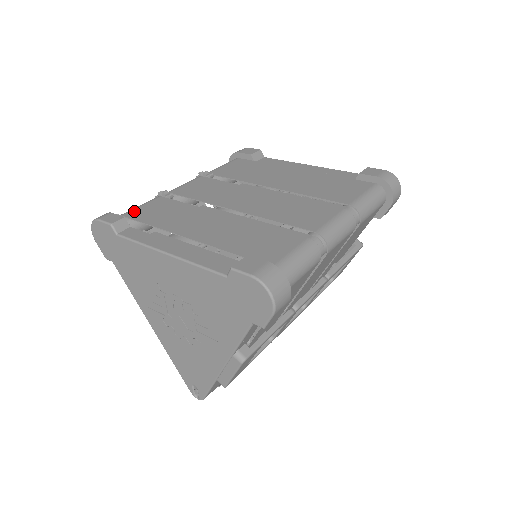
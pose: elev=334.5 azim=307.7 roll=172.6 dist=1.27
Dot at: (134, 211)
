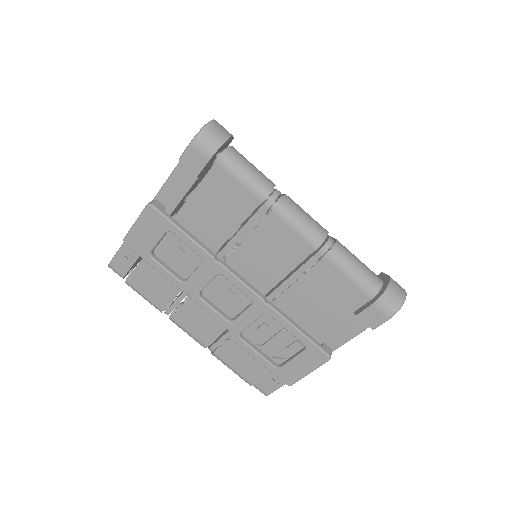
Dot at: occluded
